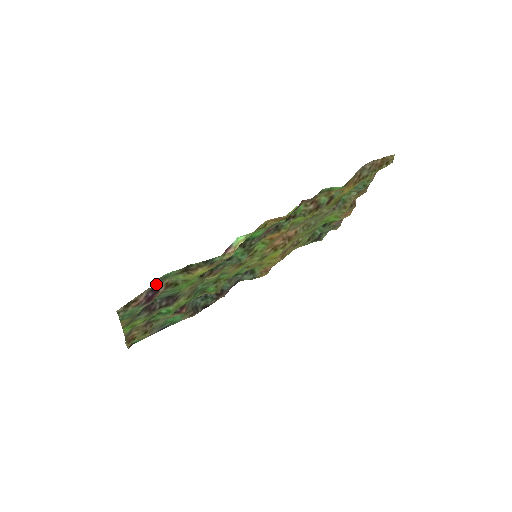
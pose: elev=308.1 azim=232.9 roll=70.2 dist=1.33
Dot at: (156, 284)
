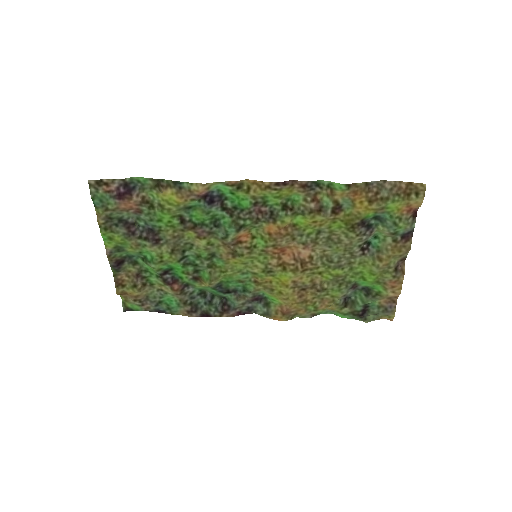
Dot at: (132, 186)
